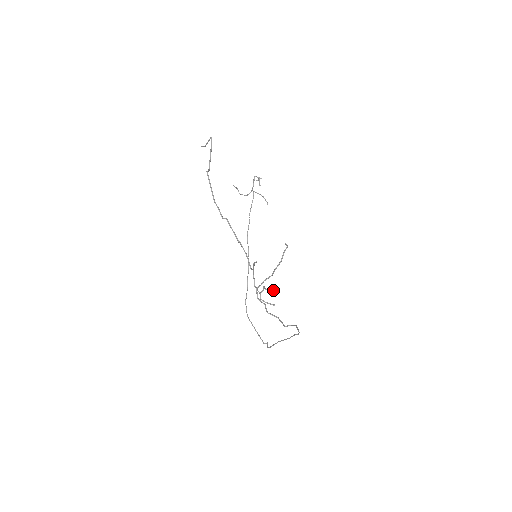
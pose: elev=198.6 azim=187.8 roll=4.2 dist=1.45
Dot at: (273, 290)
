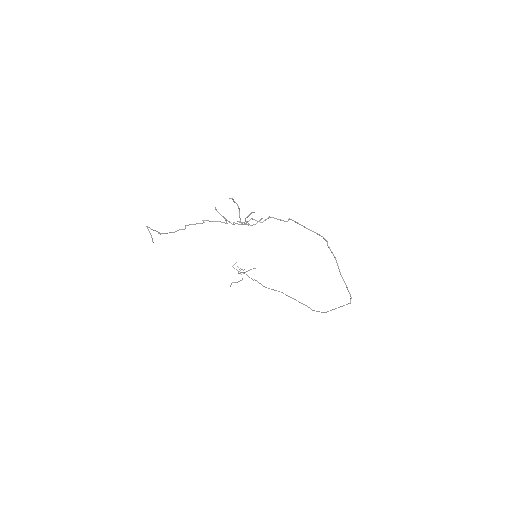
Dot at: (250, 214)
